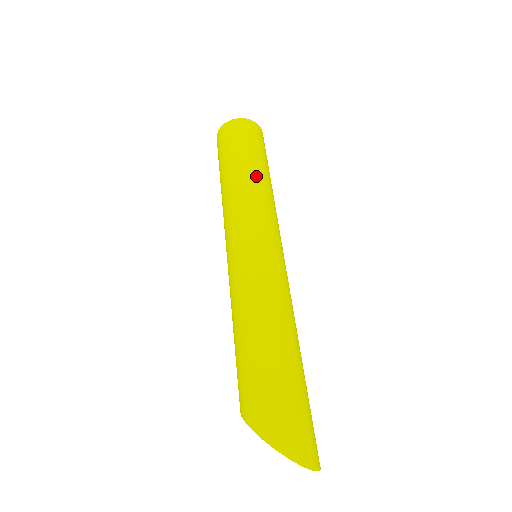
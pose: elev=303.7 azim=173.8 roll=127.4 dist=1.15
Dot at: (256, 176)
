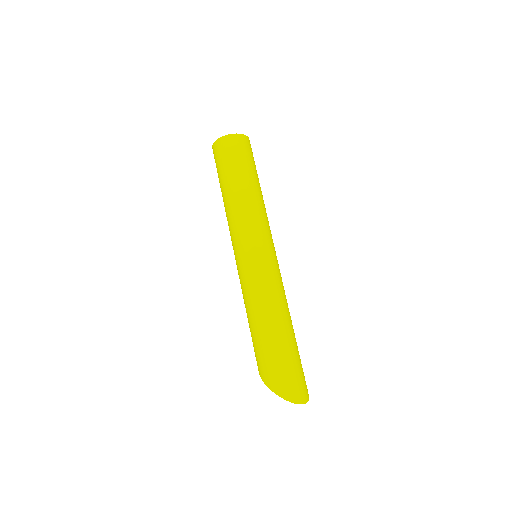
Dot at: (246, 193)
